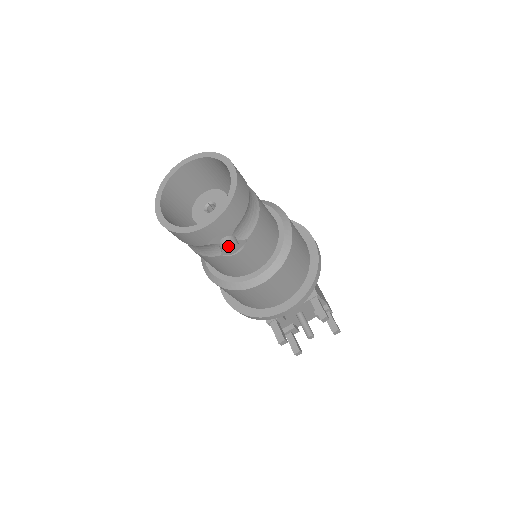
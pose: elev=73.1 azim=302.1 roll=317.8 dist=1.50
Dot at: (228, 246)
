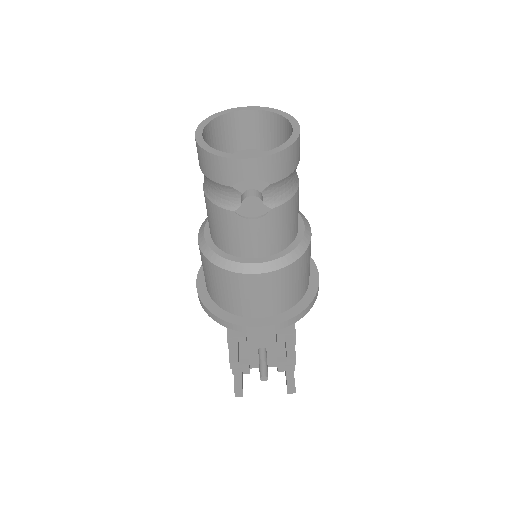
Dot at: (252, 199)
